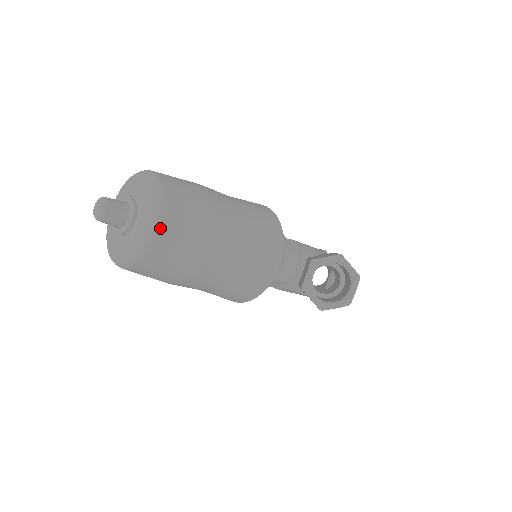
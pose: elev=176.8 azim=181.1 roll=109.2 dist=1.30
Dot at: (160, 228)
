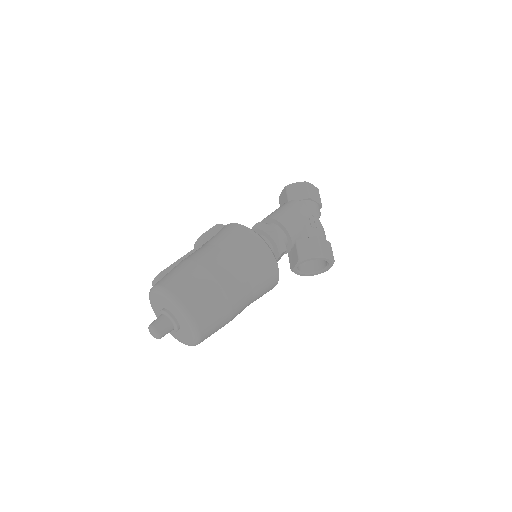
Dot at: occluded
